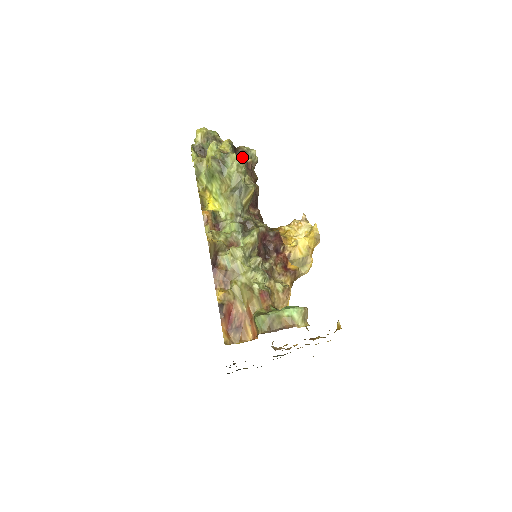
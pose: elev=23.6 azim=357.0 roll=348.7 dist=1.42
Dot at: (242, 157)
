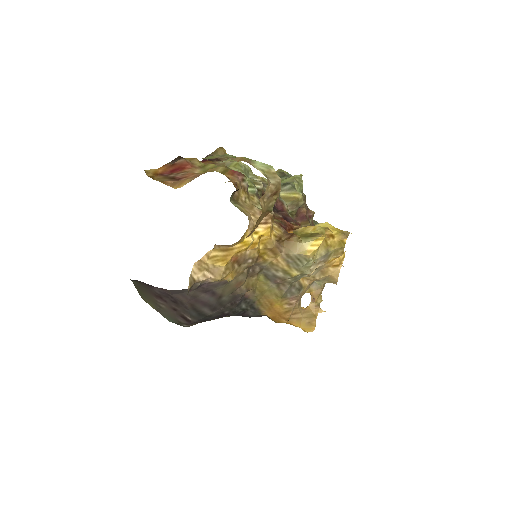
Dot at: occluded
